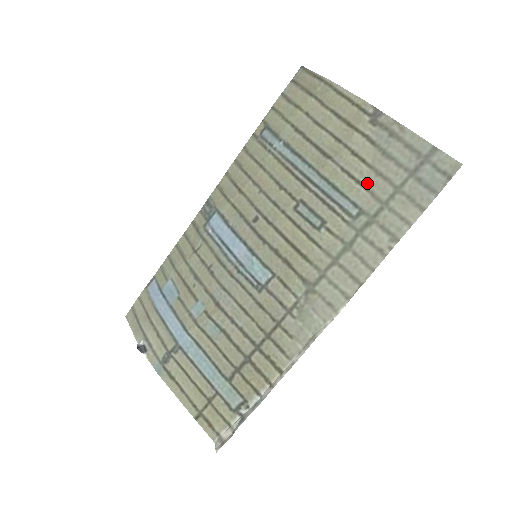
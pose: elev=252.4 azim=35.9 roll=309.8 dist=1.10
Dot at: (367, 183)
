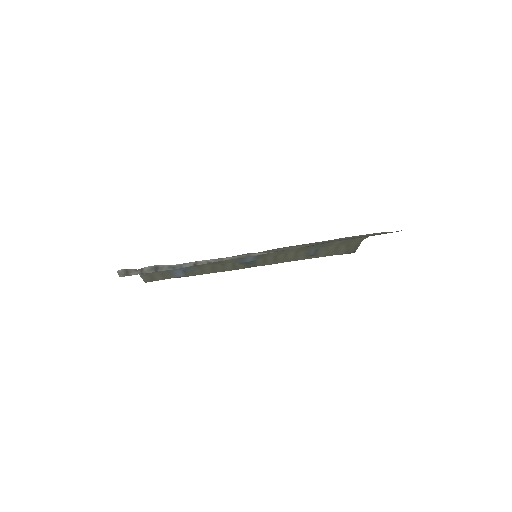
Dot at: (346, 238)
